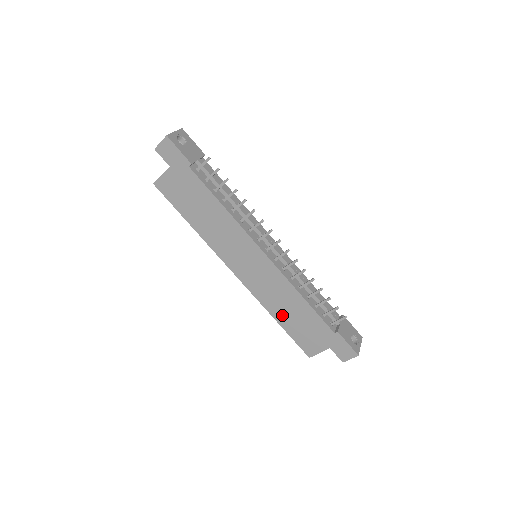
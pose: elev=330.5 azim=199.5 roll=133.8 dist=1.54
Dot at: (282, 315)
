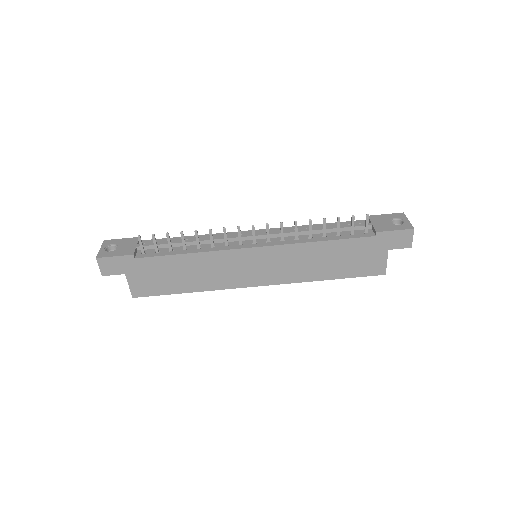
Dot at: (326, 271)
